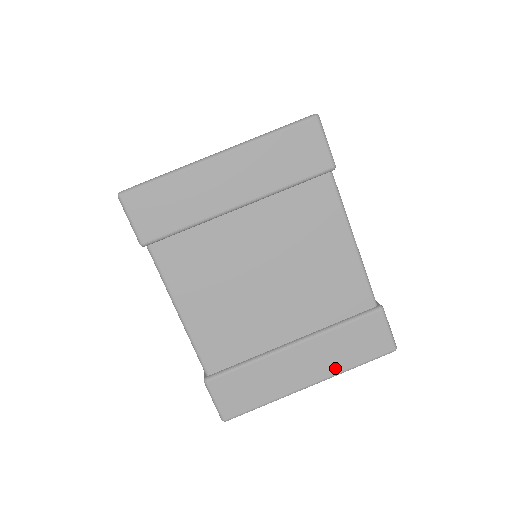
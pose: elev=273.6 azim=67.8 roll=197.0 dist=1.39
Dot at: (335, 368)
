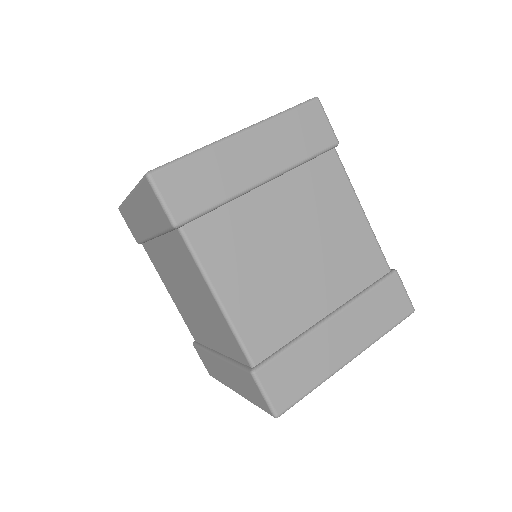
Dot at: (369, 337)
